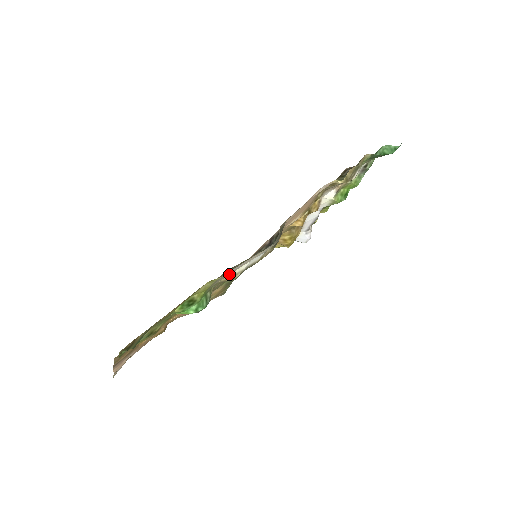
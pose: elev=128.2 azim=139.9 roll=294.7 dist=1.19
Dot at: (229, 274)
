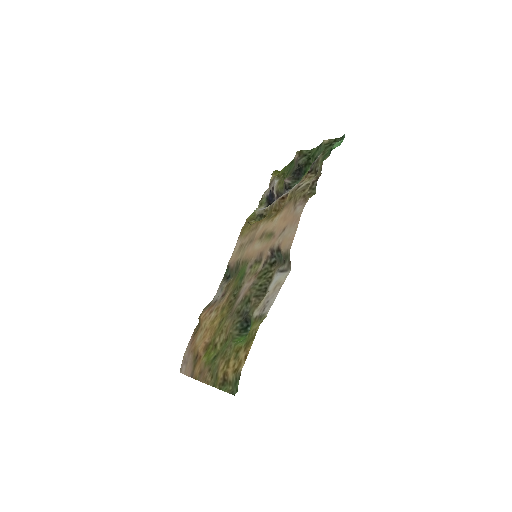
Dot at: (262, 302)
